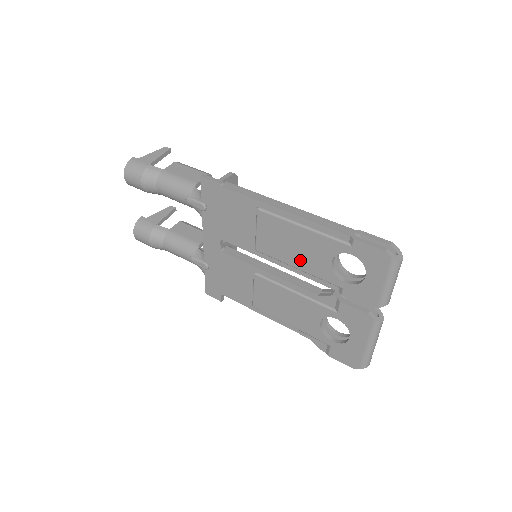
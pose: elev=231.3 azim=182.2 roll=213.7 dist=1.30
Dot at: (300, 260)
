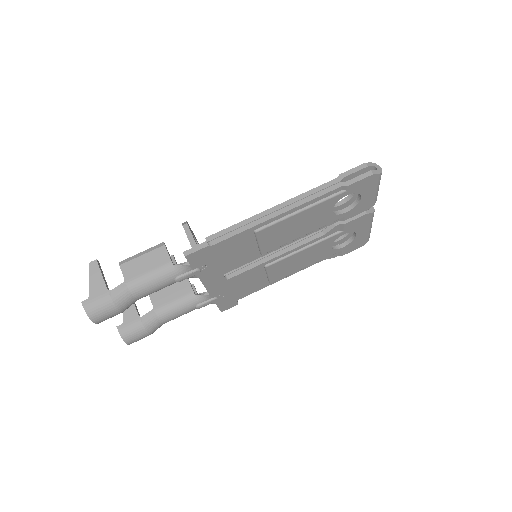
Dot at: (305, 230)
